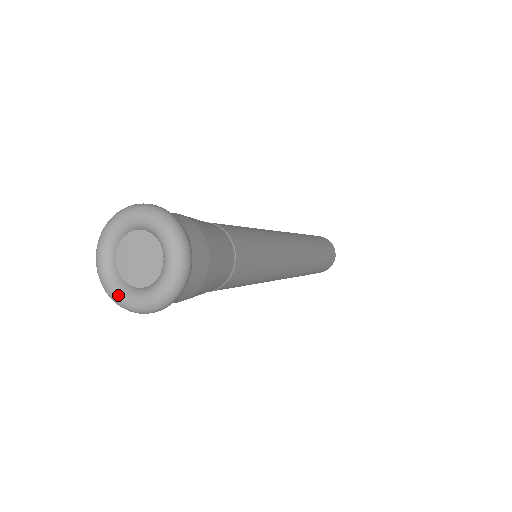
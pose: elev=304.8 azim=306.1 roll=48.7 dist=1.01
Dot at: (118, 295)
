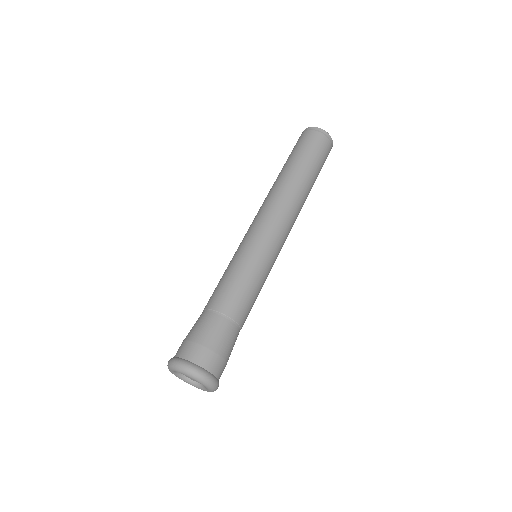
Dot at: occluded
